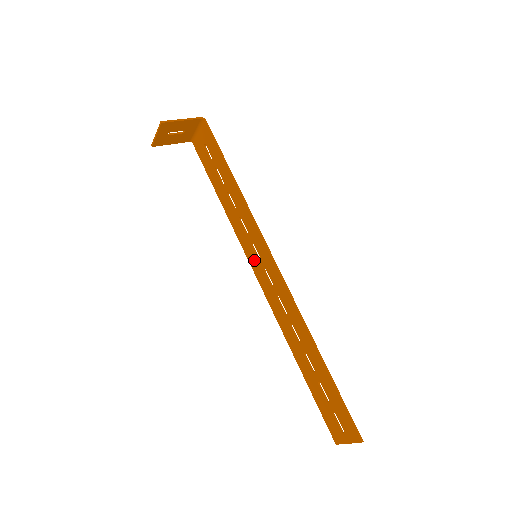
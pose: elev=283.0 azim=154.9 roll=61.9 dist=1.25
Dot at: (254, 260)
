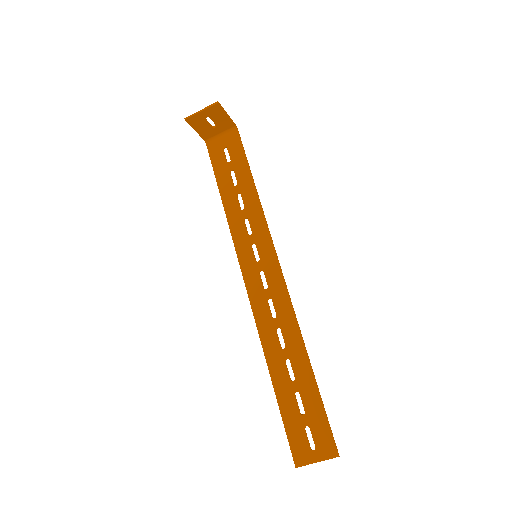
Dot at: (249, 261)
